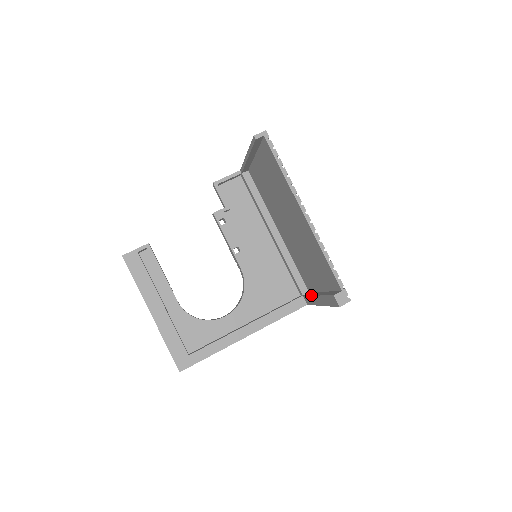
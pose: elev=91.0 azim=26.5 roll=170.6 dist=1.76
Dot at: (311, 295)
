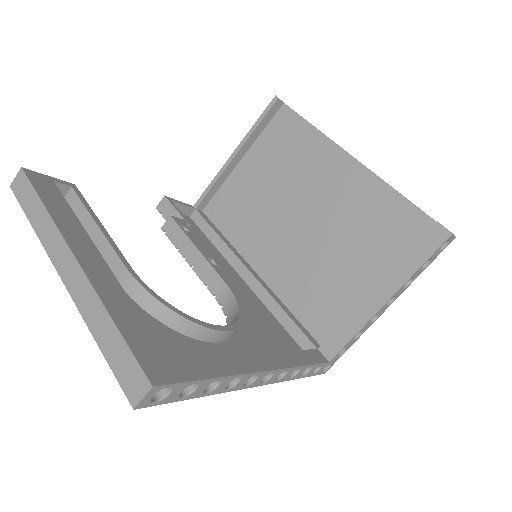
Dot at: (354, 309)
